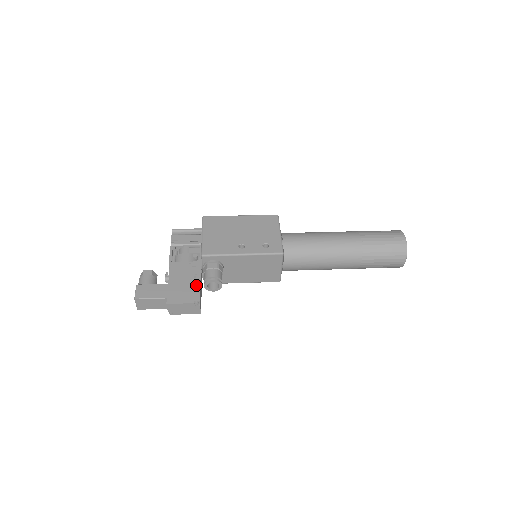
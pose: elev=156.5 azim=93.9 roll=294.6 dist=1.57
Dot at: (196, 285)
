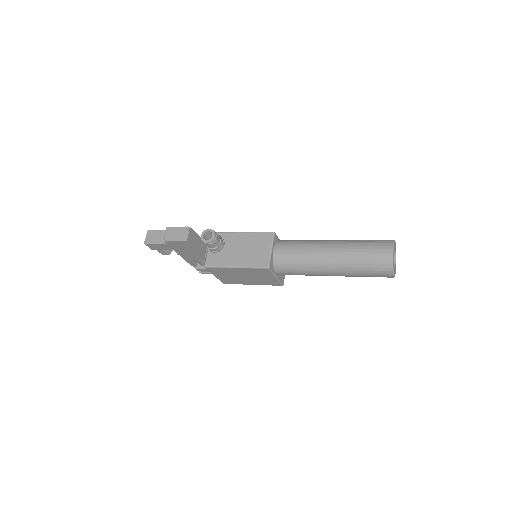
Dot at: occluded
